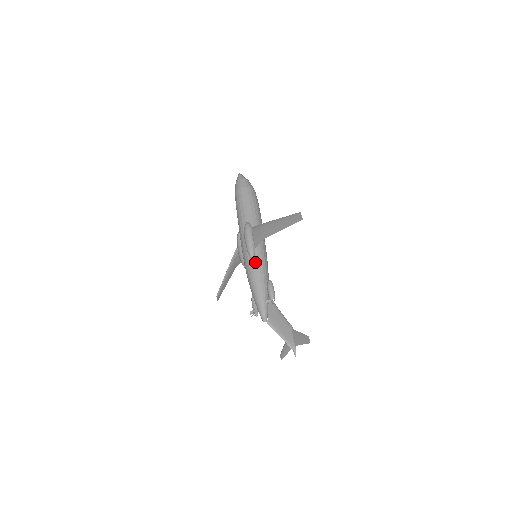
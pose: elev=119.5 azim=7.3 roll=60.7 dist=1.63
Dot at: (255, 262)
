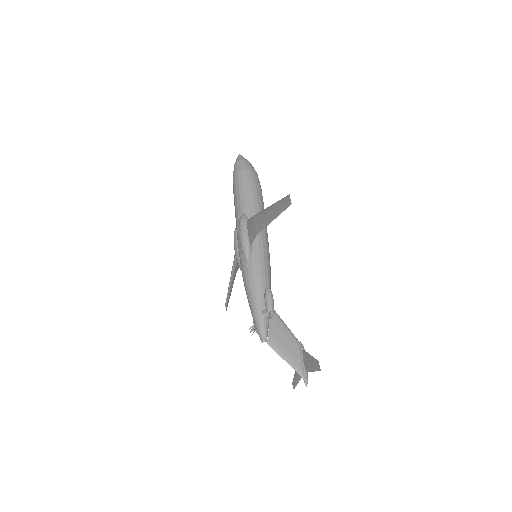
Dot at: (251, 264)
